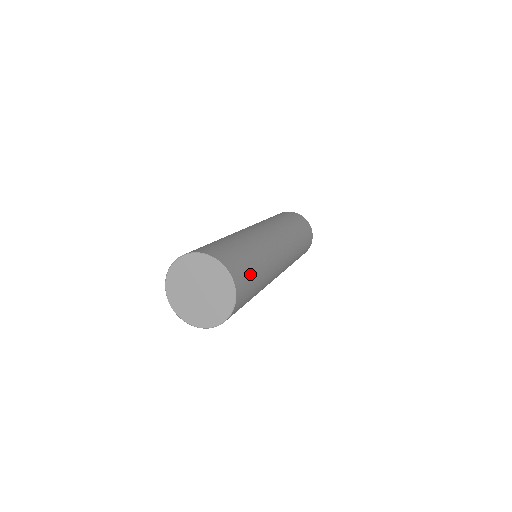
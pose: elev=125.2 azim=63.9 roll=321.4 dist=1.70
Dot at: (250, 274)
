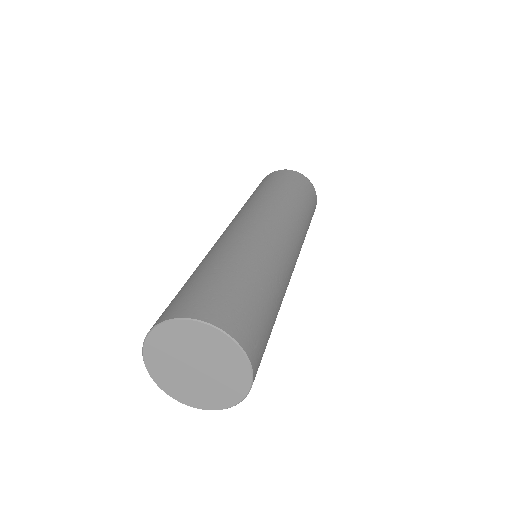
Dot at: occluded
